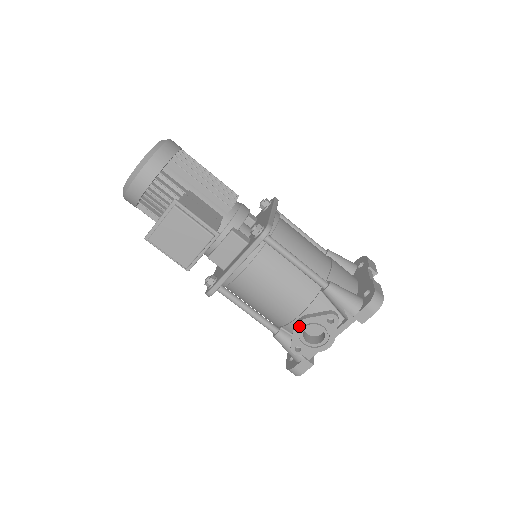
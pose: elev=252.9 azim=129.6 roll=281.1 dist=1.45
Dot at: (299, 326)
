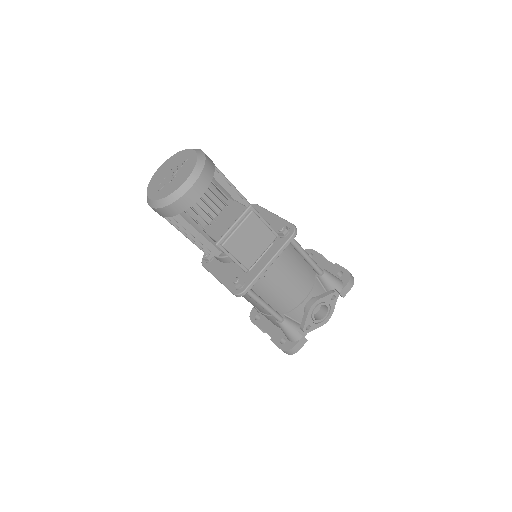
Dot at: (313, 307)
